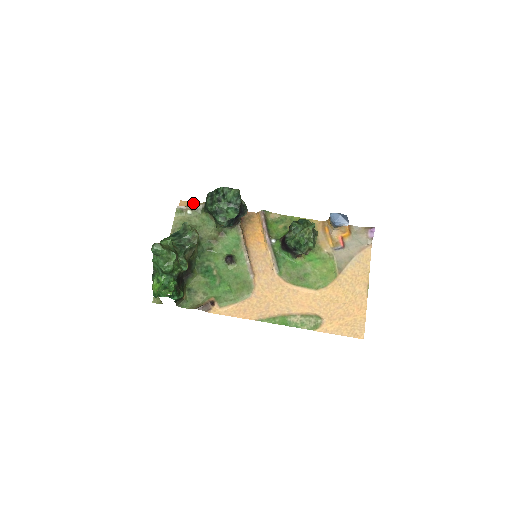
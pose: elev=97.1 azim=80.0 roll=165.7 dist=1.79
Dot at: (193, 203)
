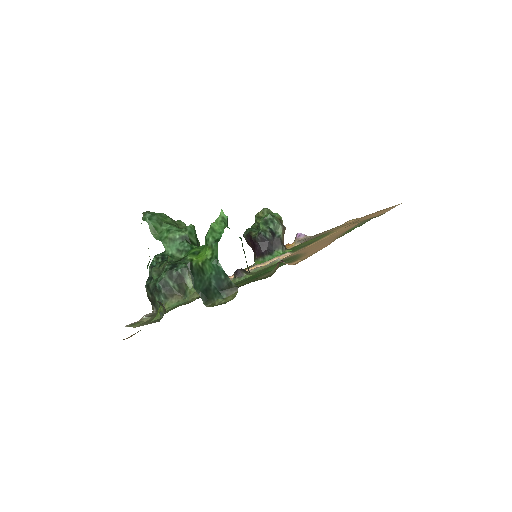
Dot at: occluded
